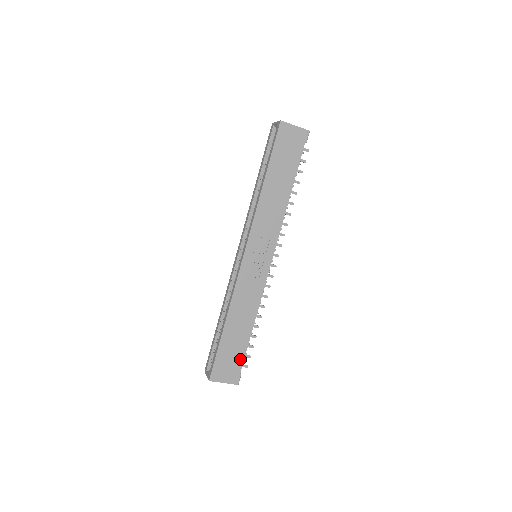
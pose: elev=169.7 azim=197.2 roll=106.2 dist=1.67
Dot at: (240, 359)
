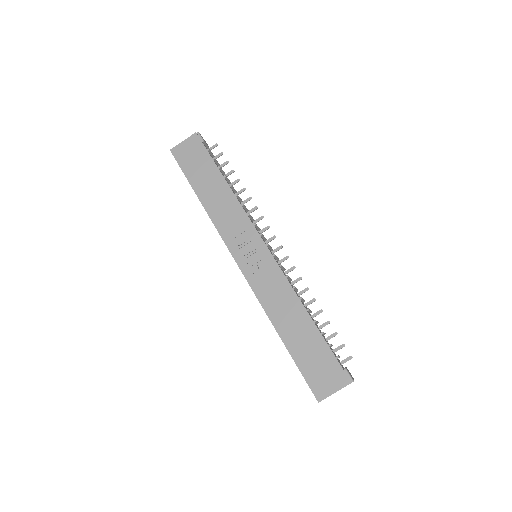
Dot at: (328, 355)
